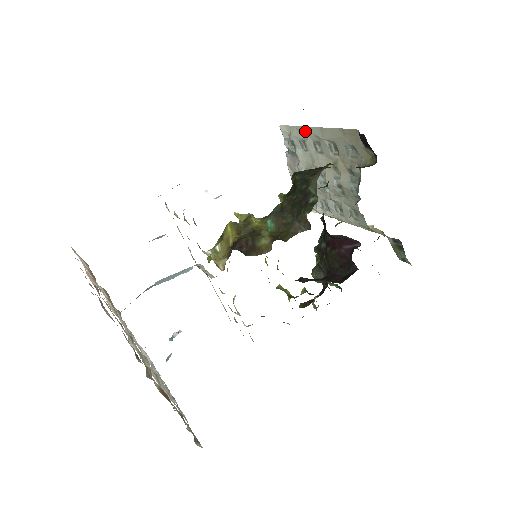
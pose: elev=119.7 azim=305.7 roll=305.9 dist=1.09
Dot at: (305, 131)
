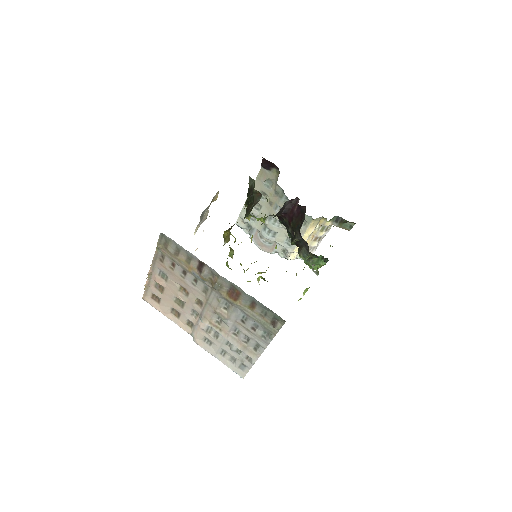
Dot at: occluded
